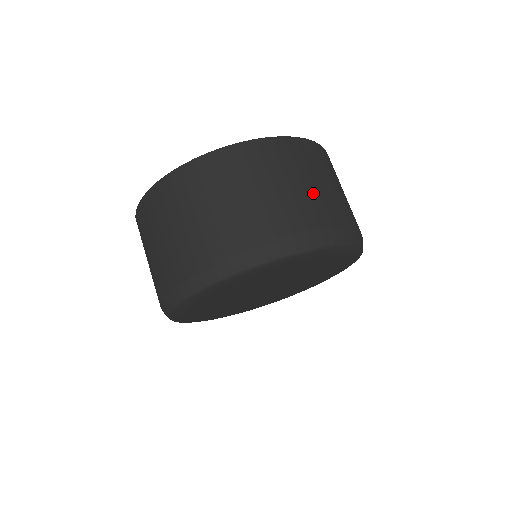
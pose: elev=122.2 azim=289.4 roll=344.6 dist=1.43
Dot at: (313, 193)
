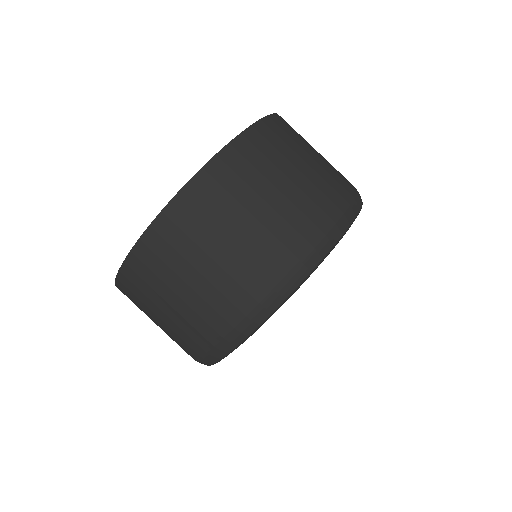
Dot at: (326, 160)
